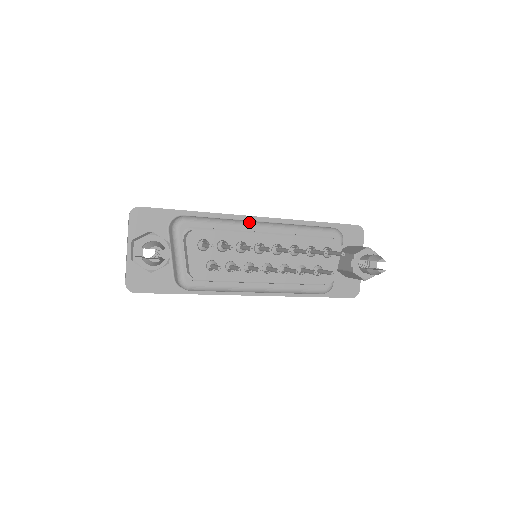
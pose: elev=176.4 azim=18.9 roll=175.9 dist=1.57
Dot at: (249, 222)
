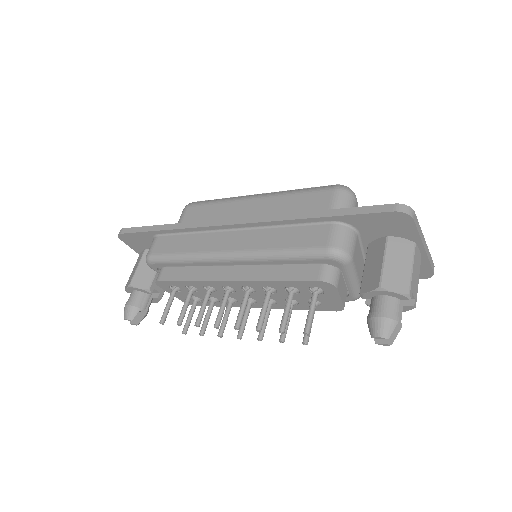
Dot at: (208, 257)
